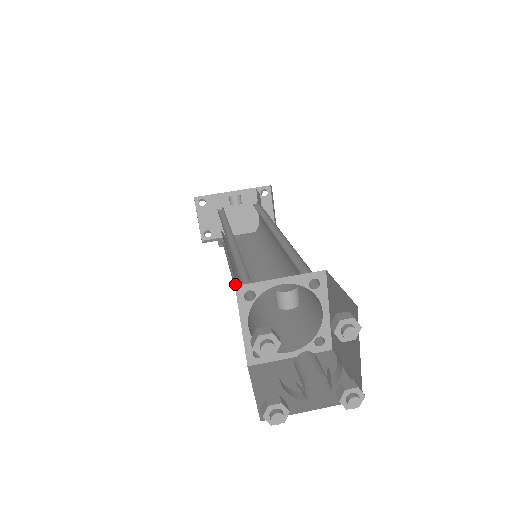
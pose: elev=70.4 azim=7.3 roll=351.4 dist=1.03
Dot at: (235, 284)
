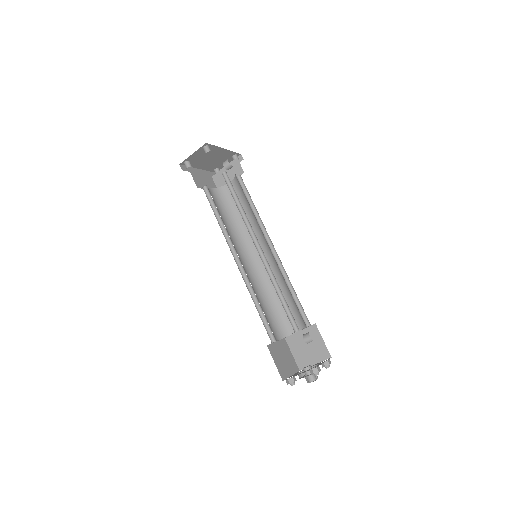
Dot at: (237, 264)
